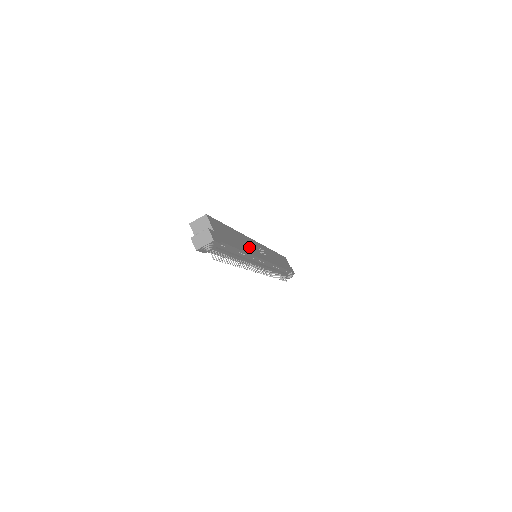
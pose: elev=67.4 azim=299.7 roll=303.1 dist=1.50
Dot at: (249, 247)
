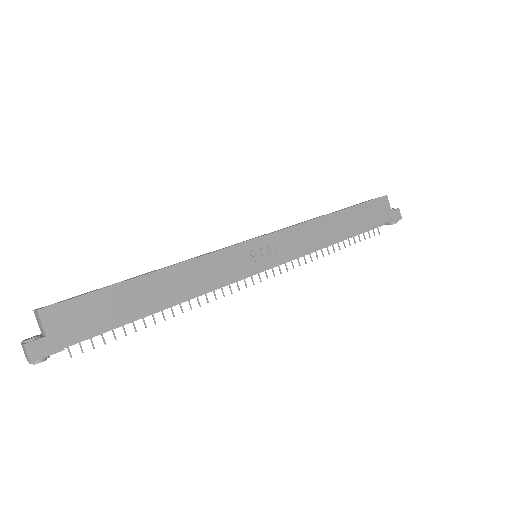
Dot at: (200, 279)
